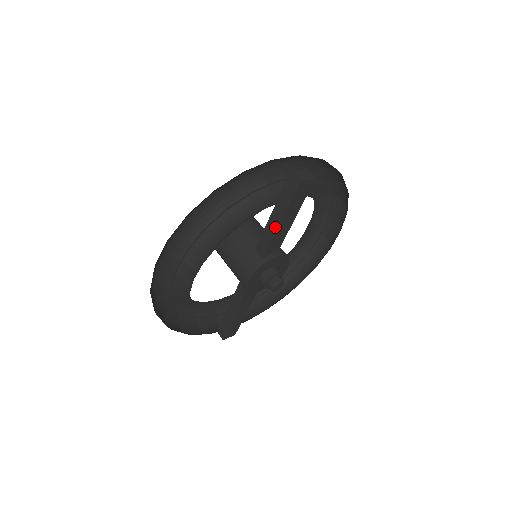
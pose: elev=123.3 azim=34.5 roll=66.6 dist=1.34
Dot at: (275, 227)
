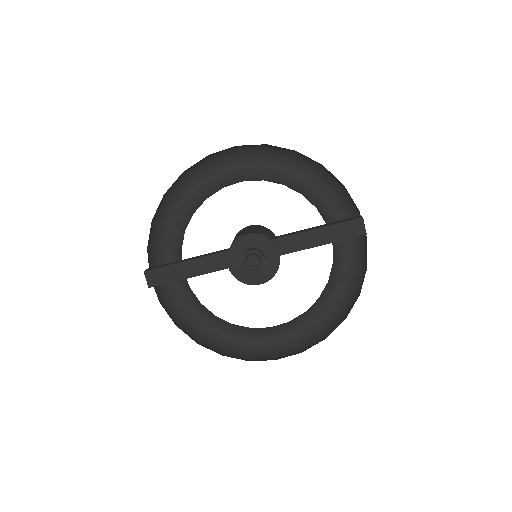
Dot at: (309, 230)
